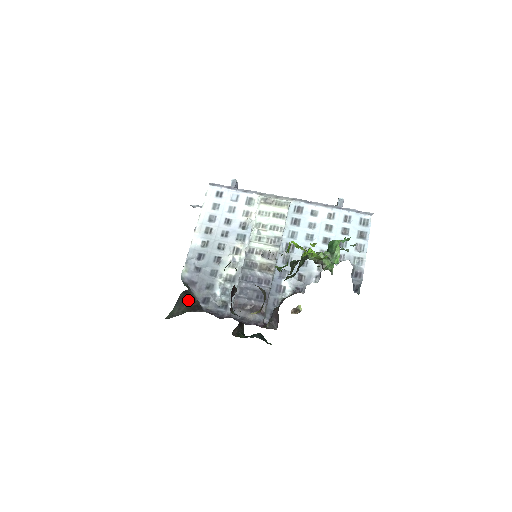
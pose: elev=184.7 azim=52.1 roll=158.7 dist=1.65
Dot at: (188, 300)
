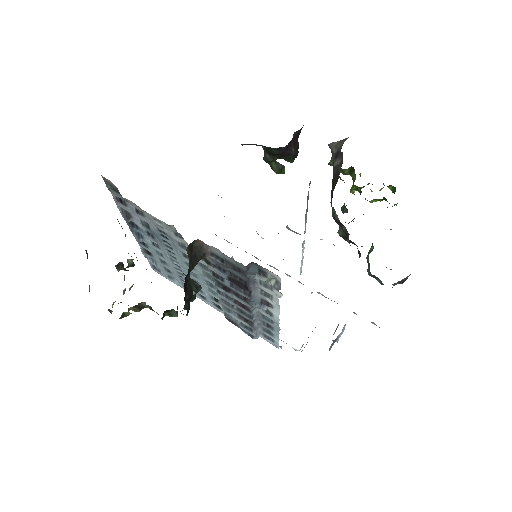
Dot at: occluded
